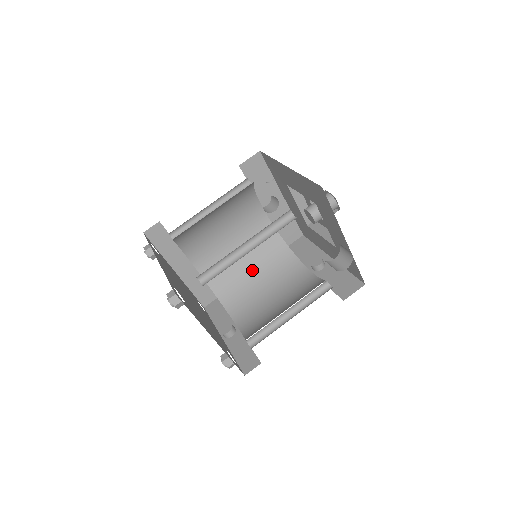
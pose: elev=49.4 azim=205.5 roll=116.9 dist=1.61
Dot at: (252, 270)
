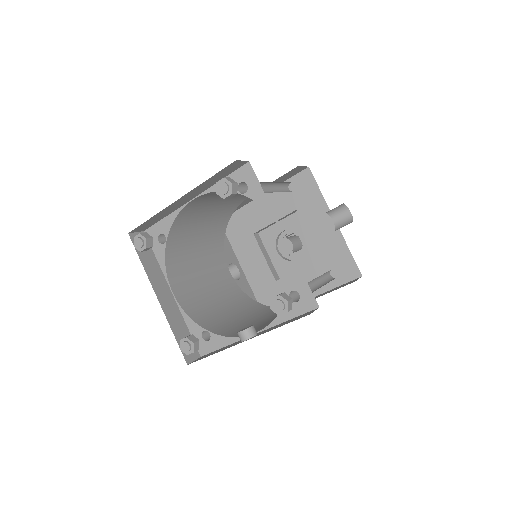
Dot at: (238, 316)
